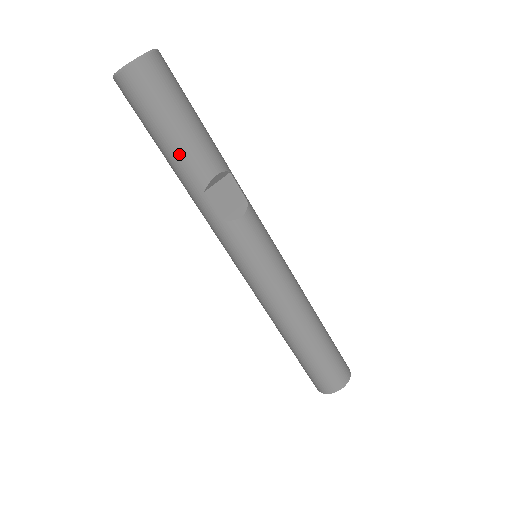
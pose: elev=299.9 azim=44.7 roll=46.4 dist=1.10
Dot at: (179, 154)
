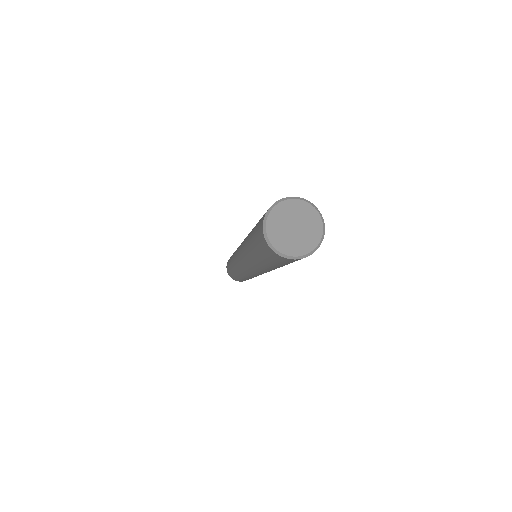
Dot at: occluded
